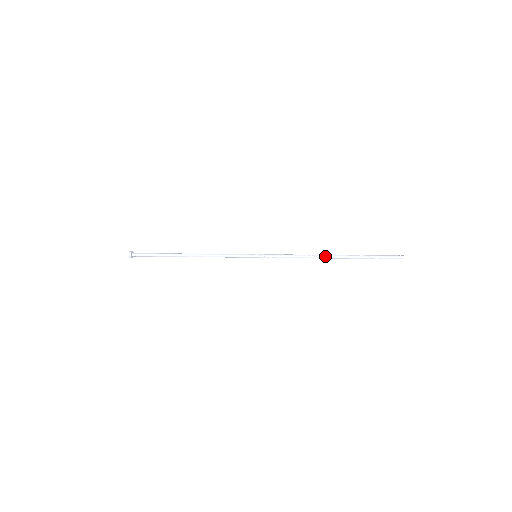
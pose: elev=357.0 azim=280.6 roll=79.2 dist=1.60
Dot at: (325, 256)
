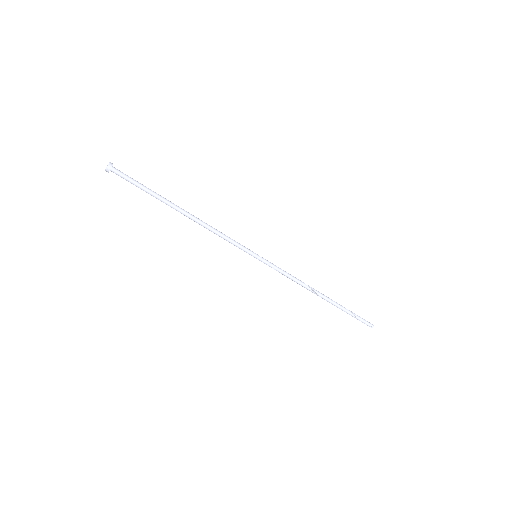
Dot at: (318, 292)
